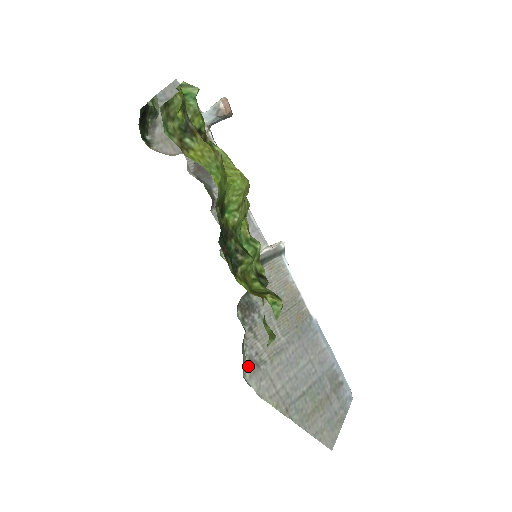
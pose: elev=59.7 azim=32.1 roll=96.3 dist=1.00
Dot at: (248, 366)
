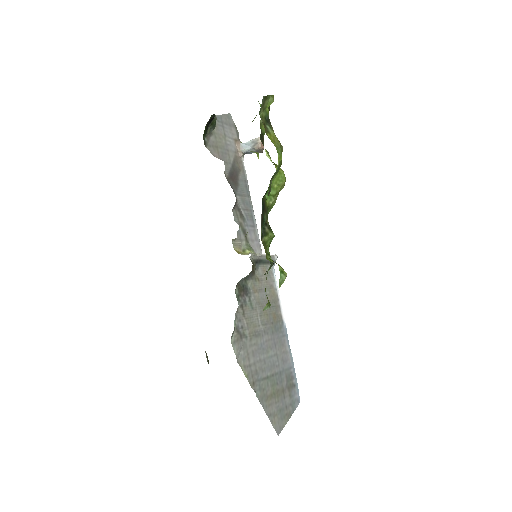
Dot at: (235, 333)
